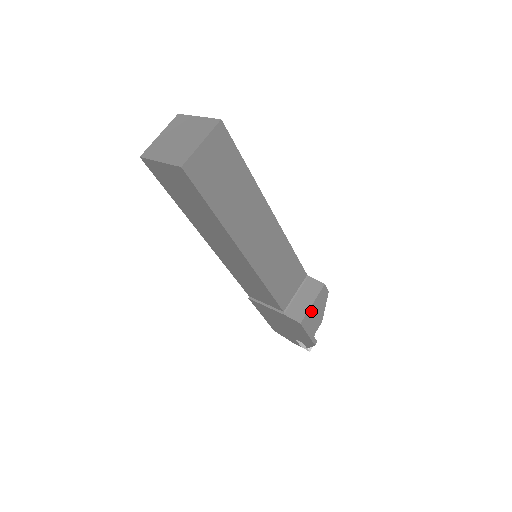
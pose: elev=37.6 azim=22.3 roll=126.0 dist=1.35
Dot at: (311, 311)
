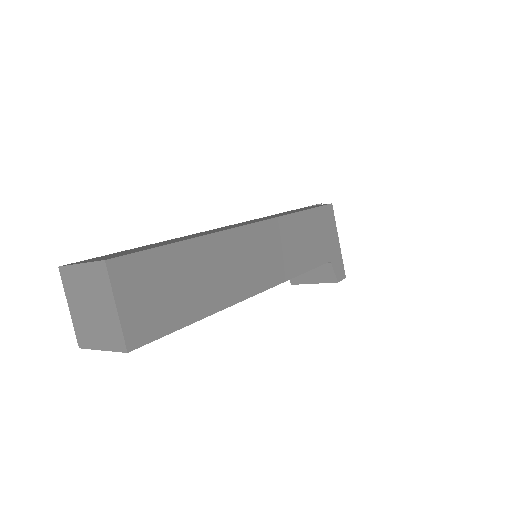
Dot at: occluded
